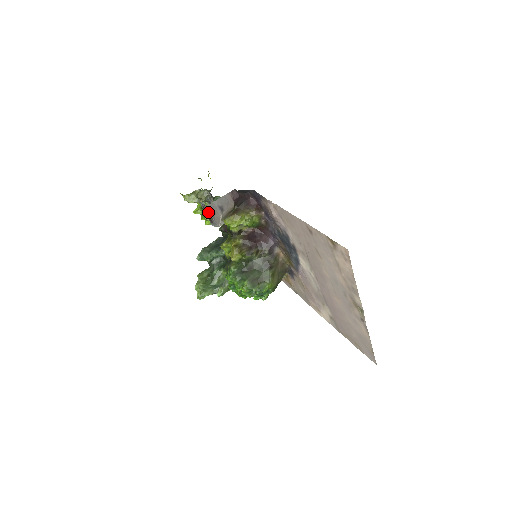
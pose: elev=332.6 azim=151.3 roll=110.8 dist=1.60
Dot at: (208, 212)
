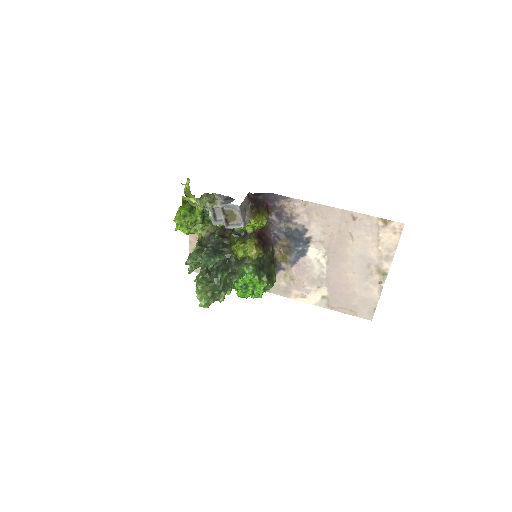
Dot at: (230, 214)
